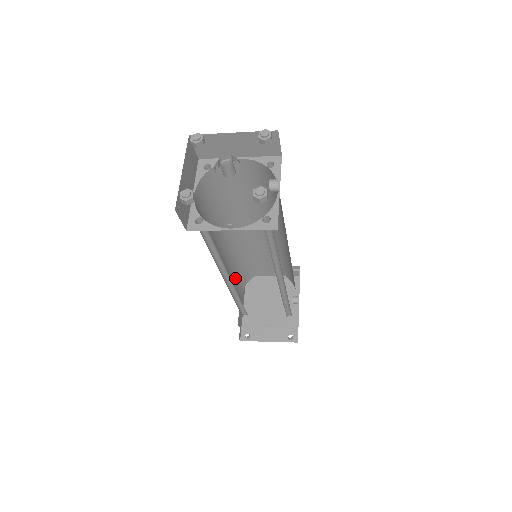
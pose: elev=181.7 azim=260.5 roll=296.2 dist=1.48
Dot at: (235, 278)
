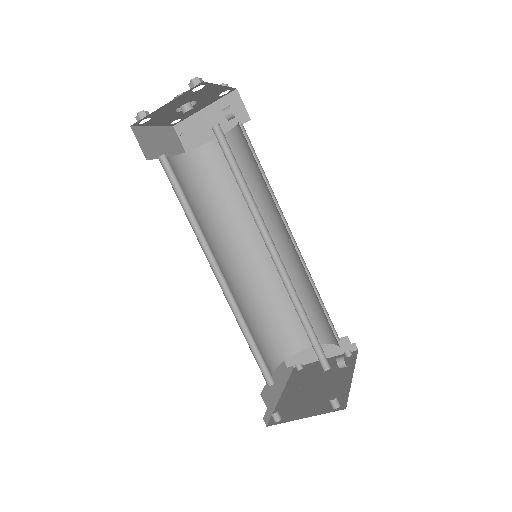
Dot at: (254, 328)
